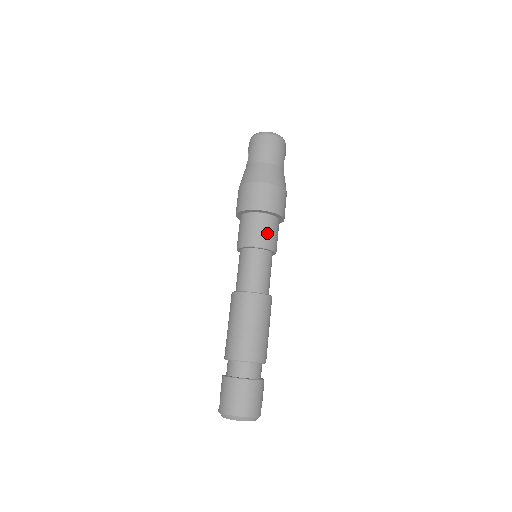
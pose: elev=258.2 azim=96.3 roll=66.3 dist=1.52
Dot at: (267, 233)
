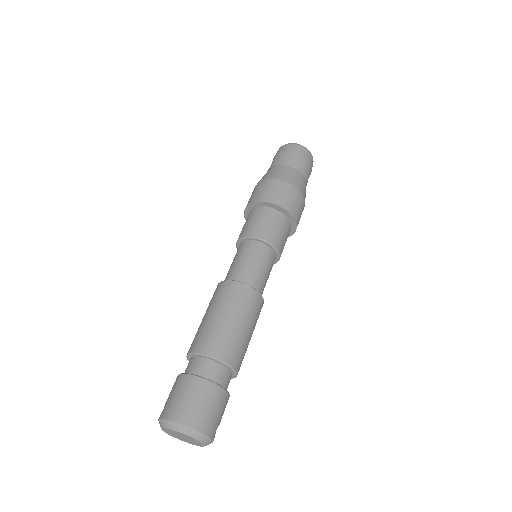
Dot at: (275, 230)
